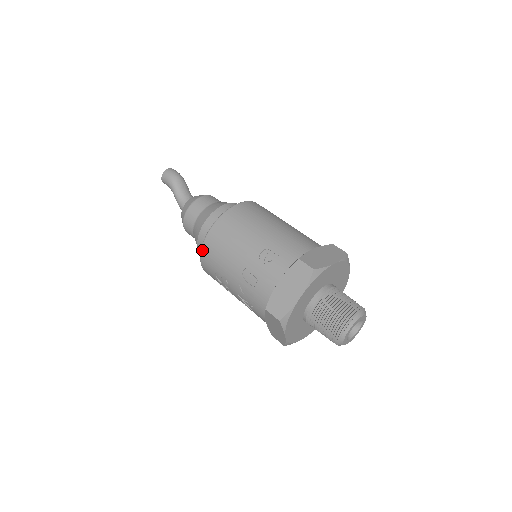
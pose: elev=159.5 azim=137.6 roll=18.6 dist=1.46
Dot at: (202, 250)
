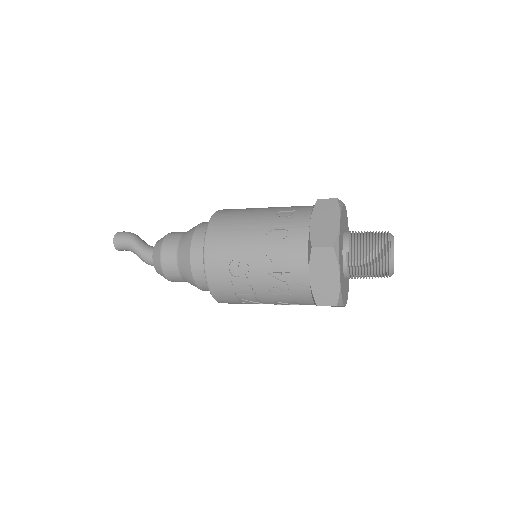
Dot at: (206, 249)
